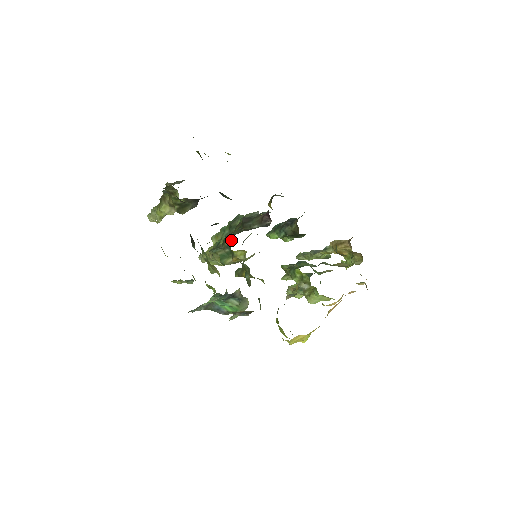
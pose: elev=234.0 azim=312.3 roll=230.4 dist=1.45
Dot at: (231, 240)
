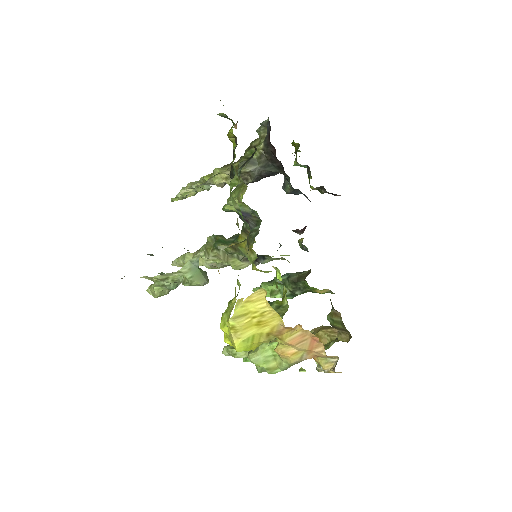
Dot at: occluded
